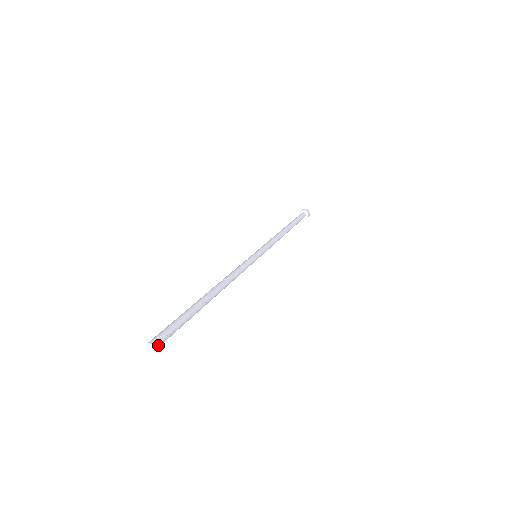
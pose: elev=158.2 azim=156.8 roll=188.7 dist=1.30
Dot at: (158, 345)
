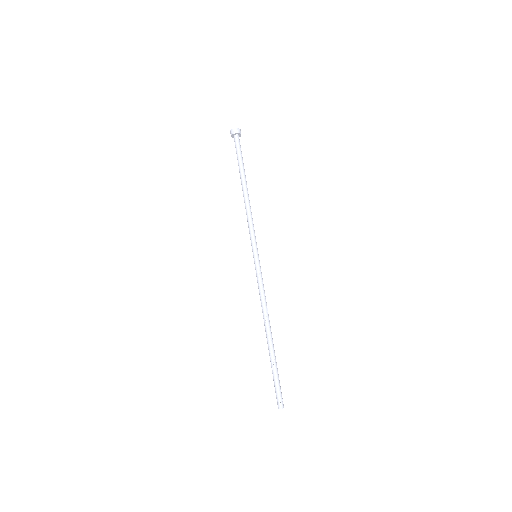
Dot at: (282, 404)
